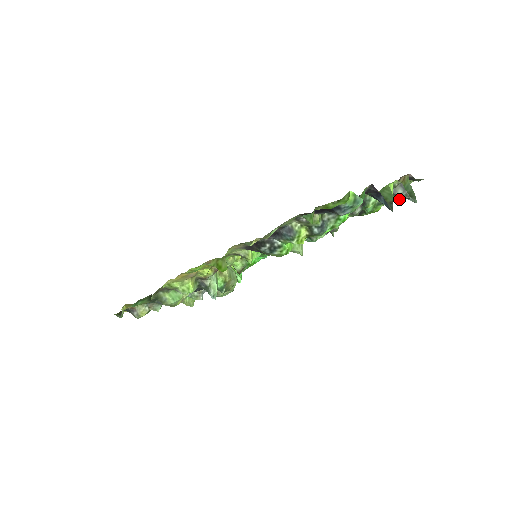
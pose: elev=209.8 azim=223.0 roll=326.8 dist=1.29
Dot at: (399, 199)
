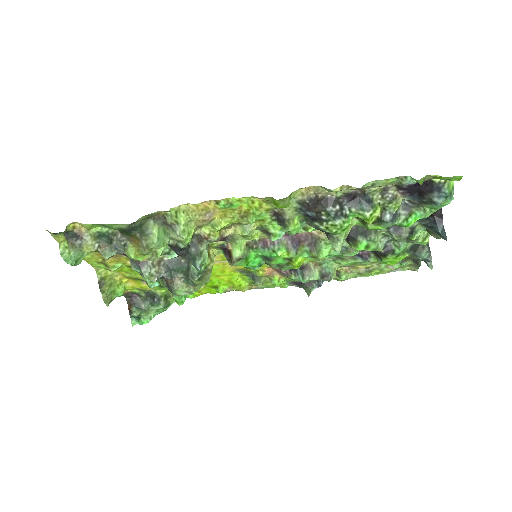
Dot at: (424, 255)
